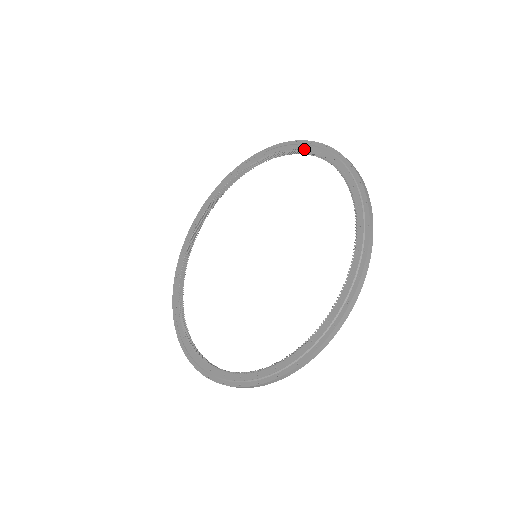
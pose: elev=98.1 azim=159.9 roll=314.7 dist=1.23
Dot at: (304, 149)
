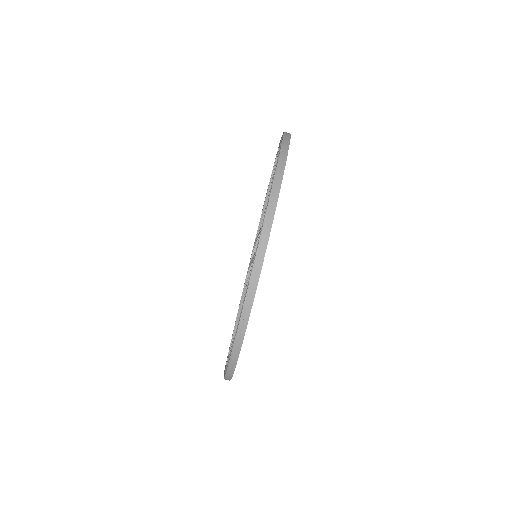
Dot at: (264, 201)
